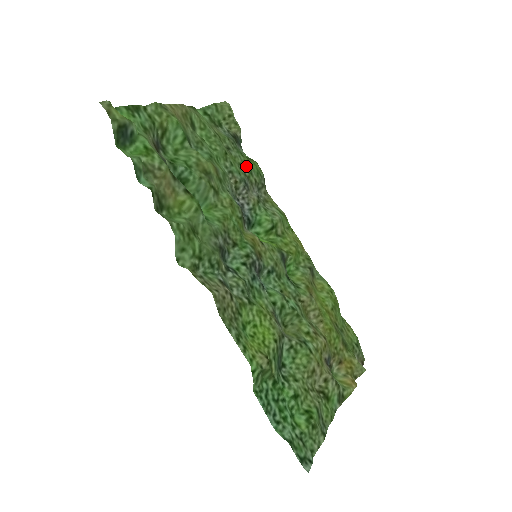
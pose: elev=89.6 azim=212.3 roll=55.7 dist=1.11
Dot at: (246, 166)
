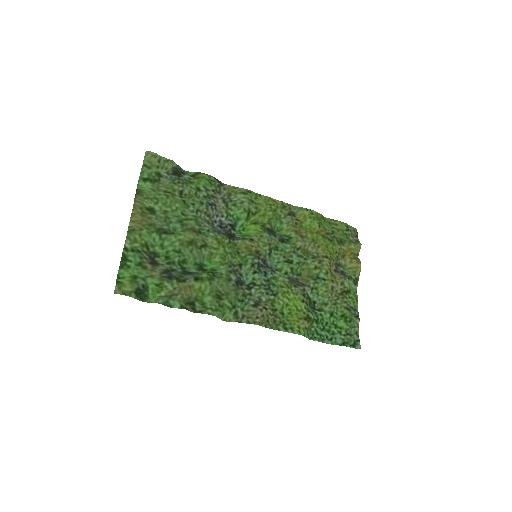
Dot at: (200, 189)
